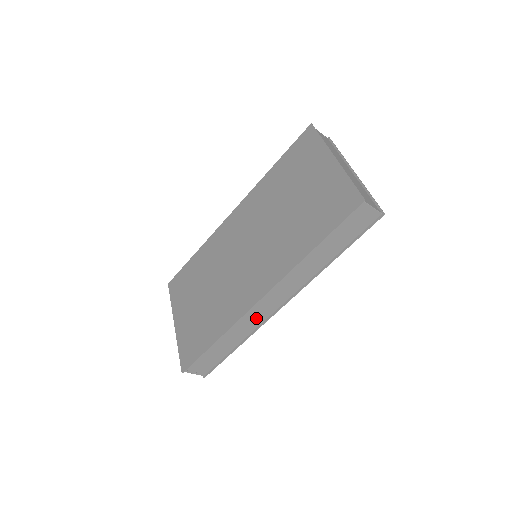
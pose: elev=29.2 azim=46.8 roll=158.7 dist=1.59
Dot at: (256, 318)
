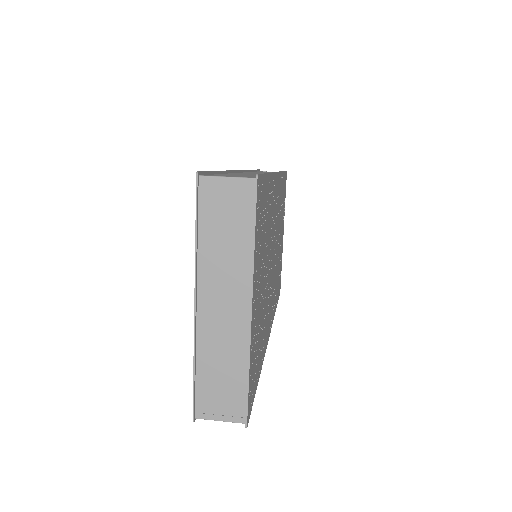
Dot at: occluded
